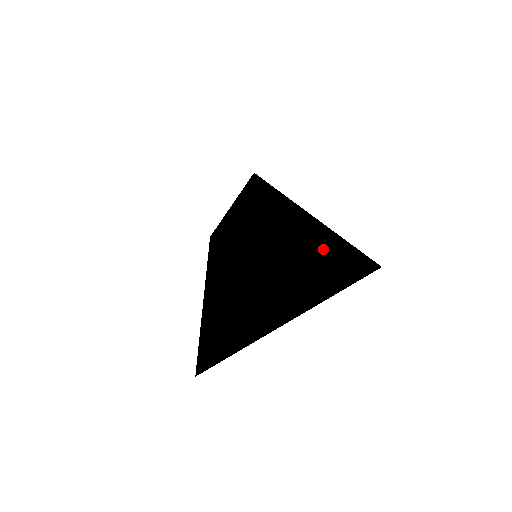
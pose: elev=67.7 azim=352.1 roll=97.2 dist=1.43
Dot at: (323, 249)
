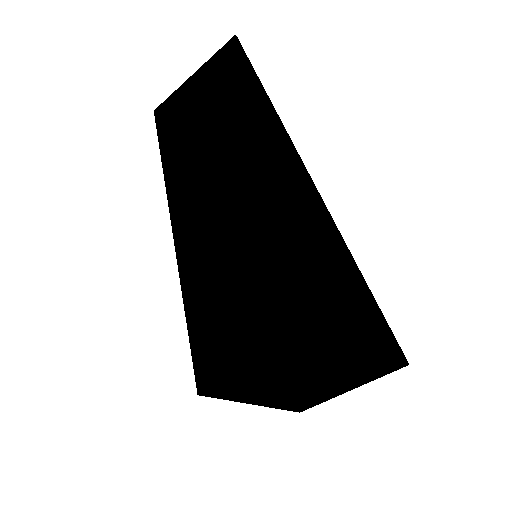
Dot at: (375, 358)
